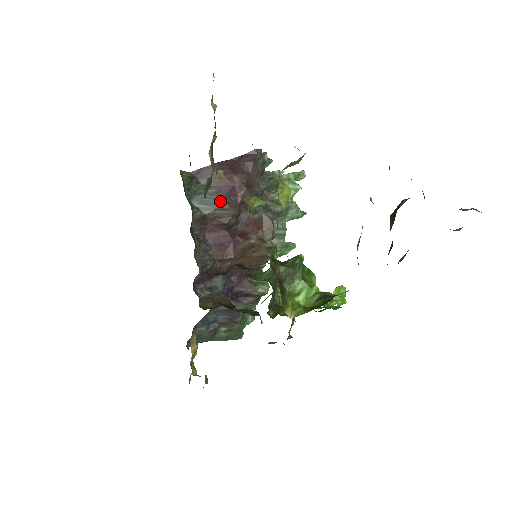
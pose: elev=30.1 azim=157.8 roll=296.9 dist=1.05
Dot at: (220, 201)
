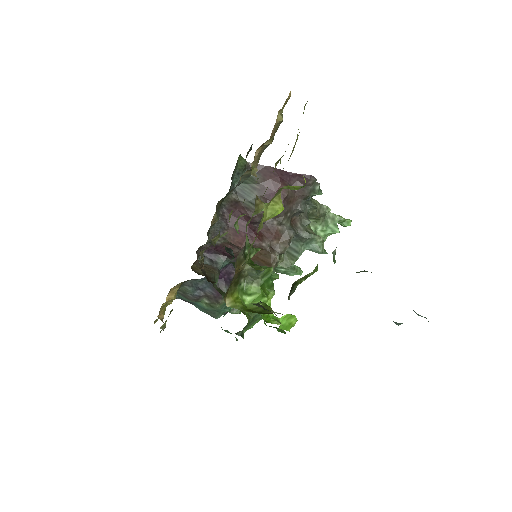
Dot at: occluded
